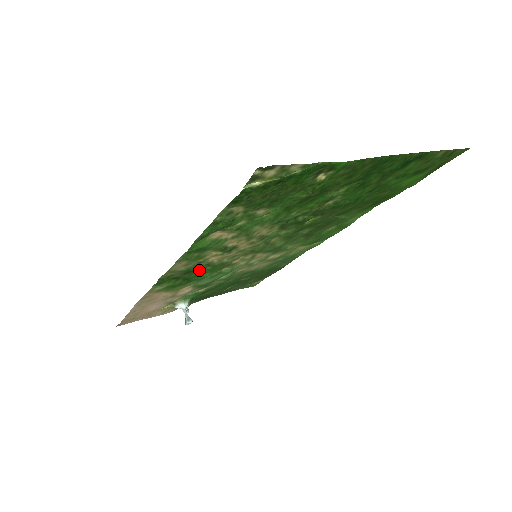
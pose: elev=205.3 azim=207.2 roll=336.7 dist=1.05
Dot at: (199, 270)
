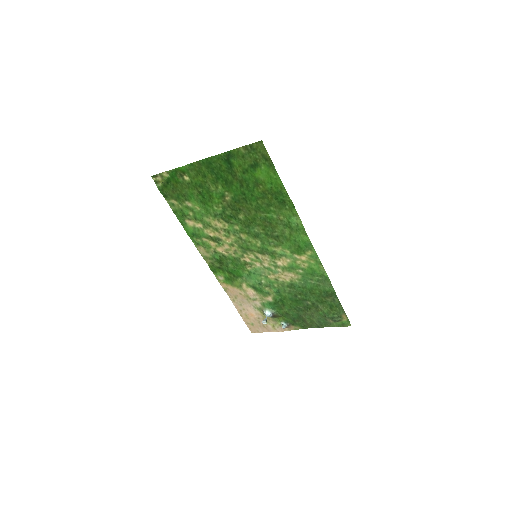
Dot at: (227, 263)
